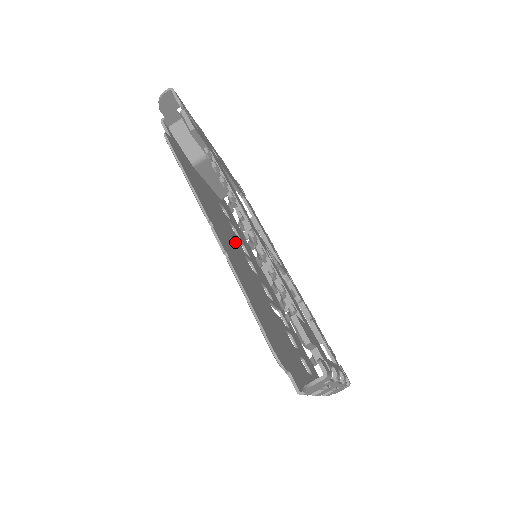
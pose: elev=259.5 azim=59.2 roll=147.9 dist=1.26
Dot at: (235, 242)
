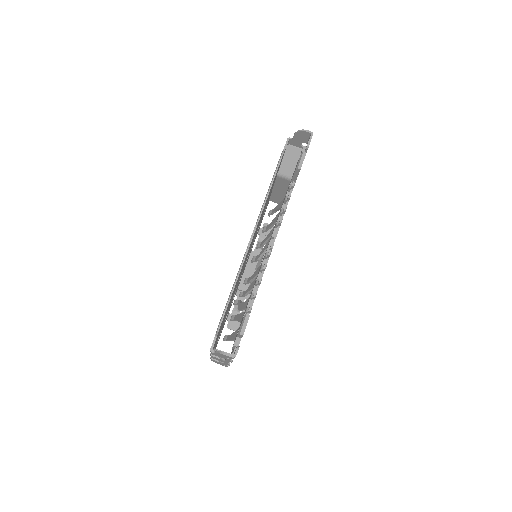
Dot at: occluded
